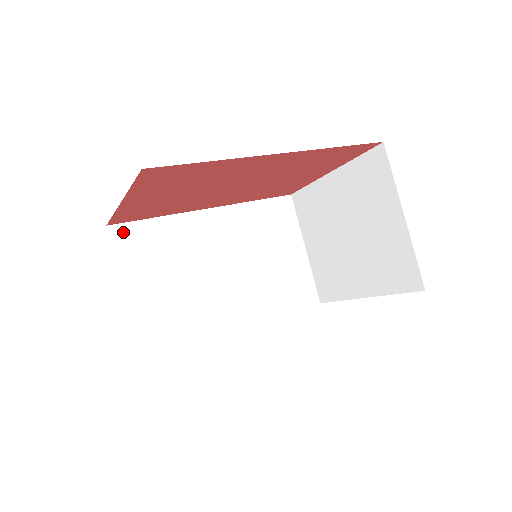
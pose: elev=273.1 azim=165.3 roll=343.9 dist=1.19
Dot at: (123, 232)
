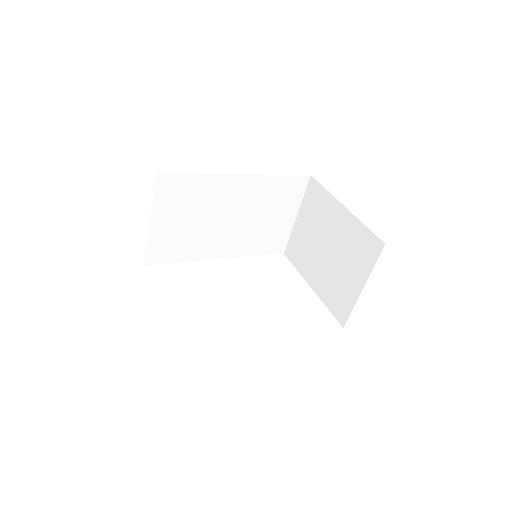
Dot at: (167, 180)
